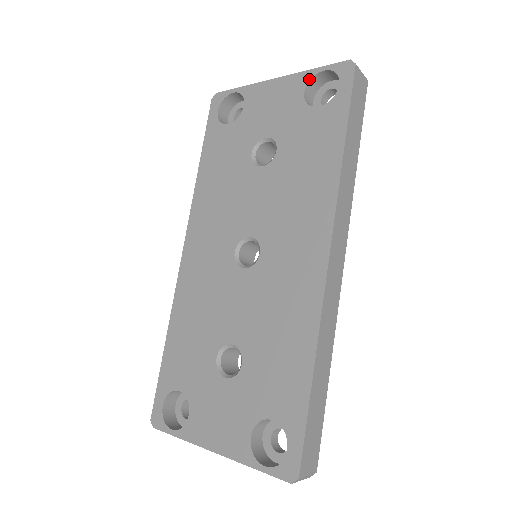
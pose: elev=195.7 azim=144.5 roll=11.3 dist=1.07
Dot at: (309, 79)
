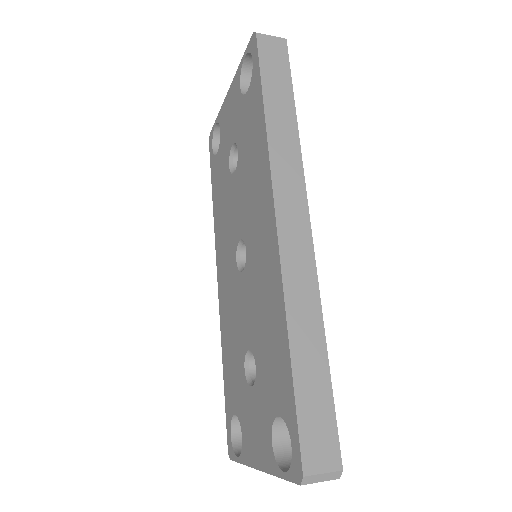
Dot at: (240, 73)
